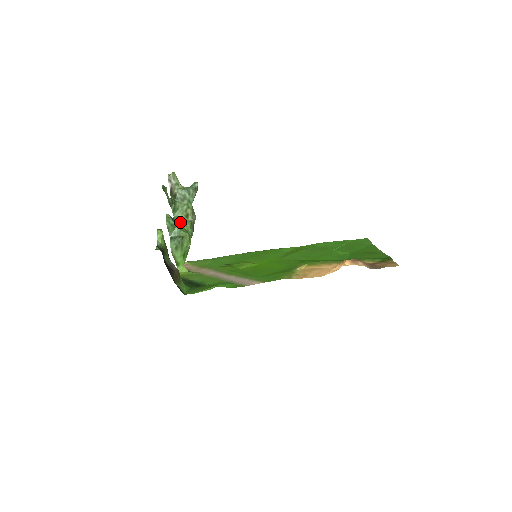
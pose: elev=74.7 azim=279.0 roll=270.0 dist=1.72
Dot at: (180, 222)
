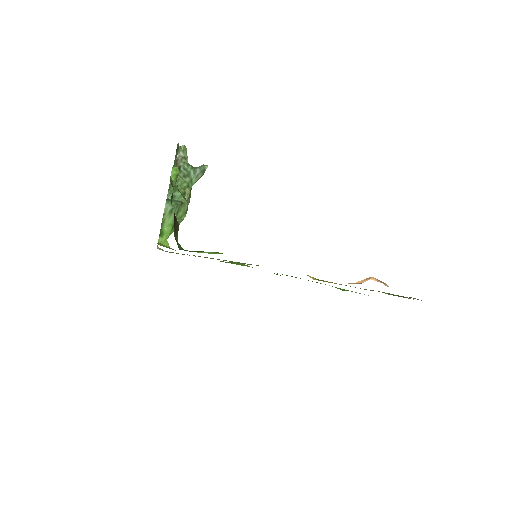
Dot at: occluded
